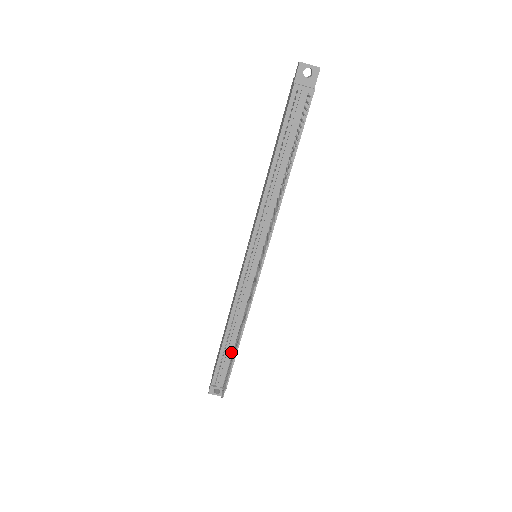
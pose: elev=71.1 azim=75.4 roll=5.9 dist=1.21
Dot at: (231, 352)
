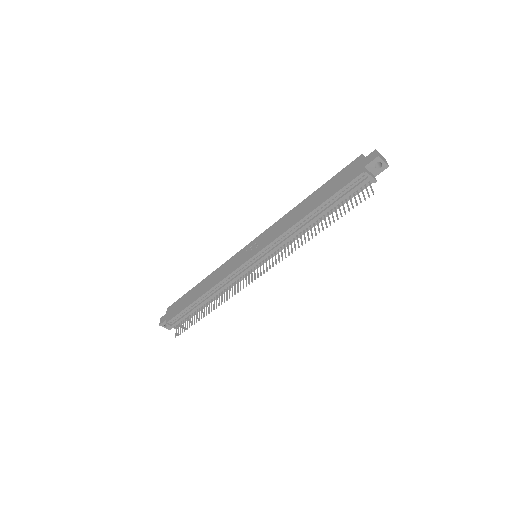
Dot at: (197, 308)
